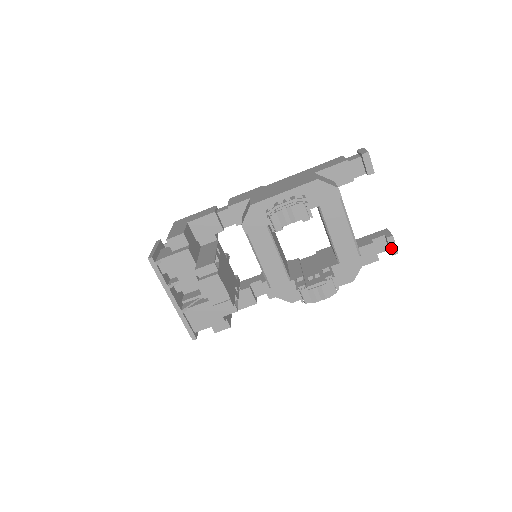
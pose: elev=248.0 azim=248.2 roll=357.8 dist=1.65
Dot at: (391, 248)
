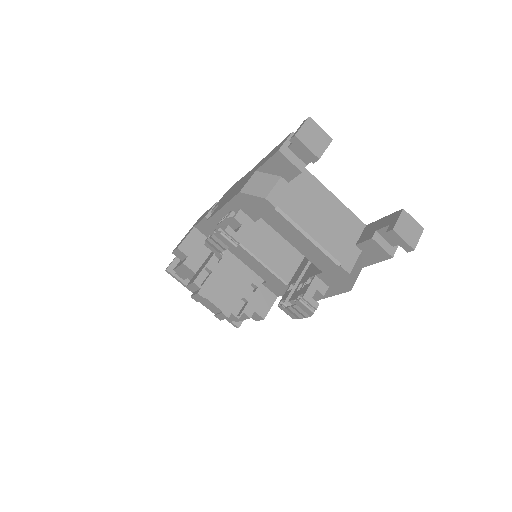
Dot at: (400, 244)
